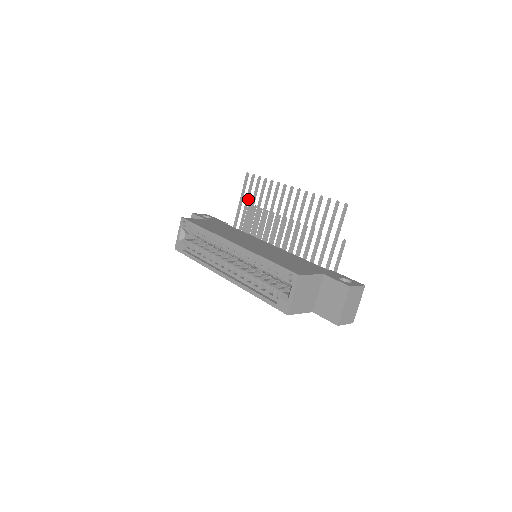
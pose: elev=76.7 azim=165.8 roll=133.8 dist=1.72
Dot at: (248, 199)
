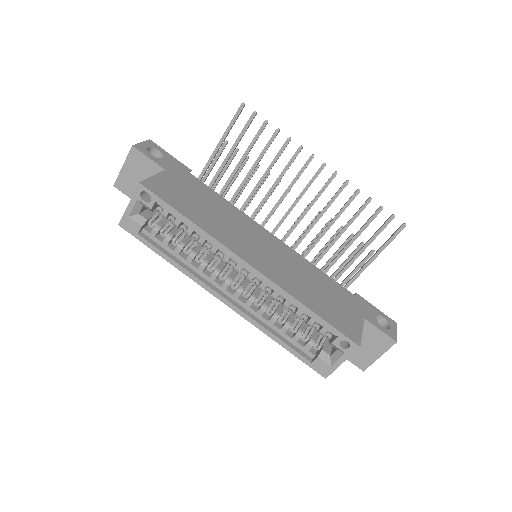
Dot at: (236, 146)
